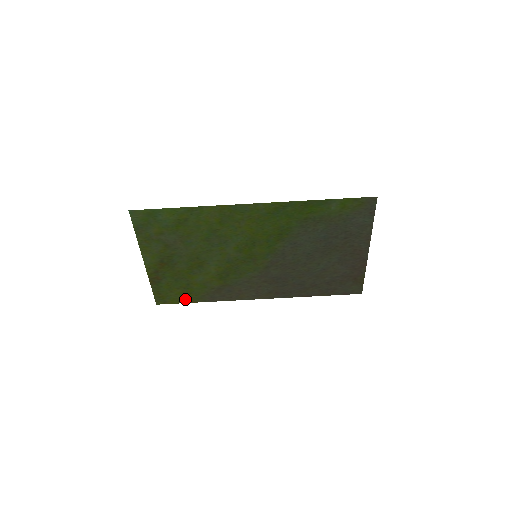
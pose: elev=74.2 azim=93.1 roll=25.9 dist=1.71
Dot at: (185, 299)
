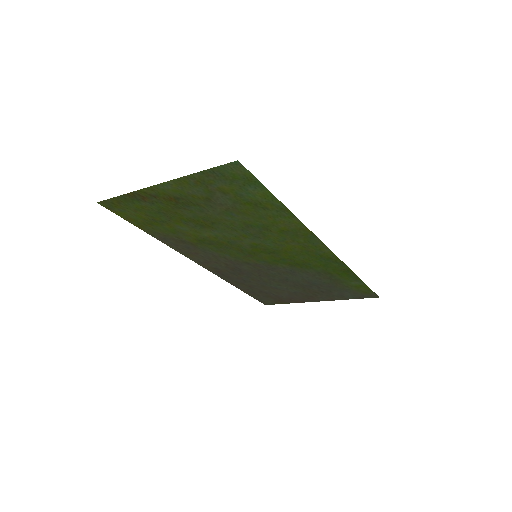
Dot at: (136, 222)
